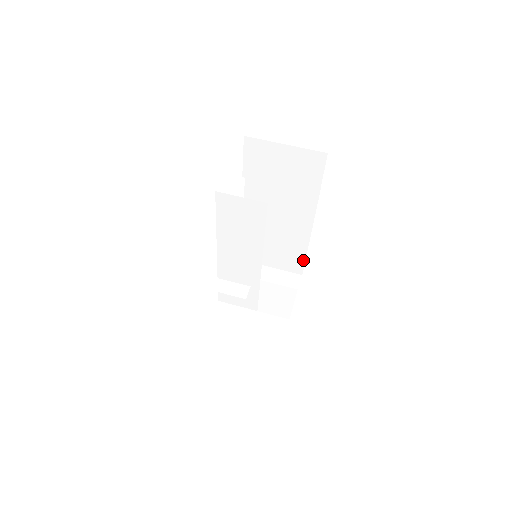
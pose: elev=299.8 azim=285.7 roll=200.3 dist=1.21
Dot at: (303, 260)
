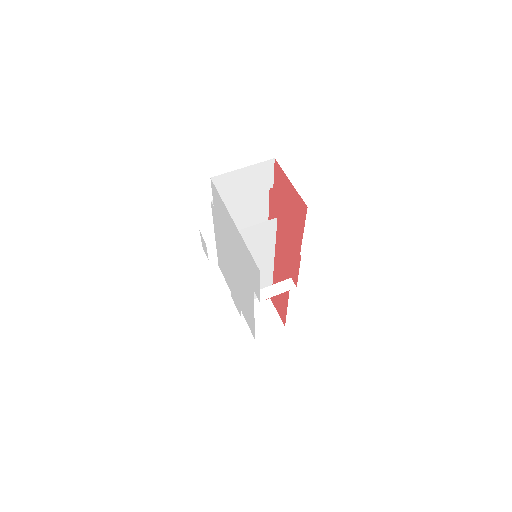
Dot at: occluded
